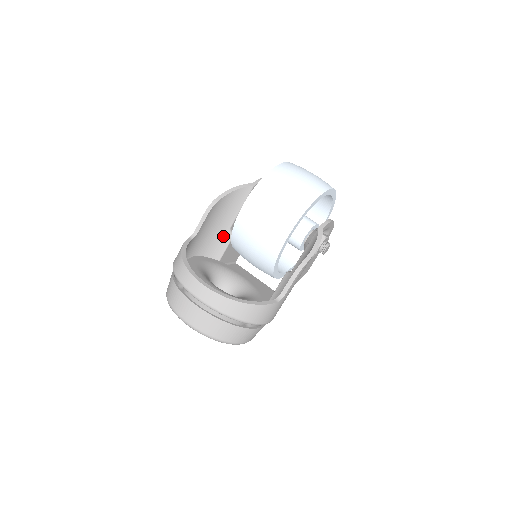
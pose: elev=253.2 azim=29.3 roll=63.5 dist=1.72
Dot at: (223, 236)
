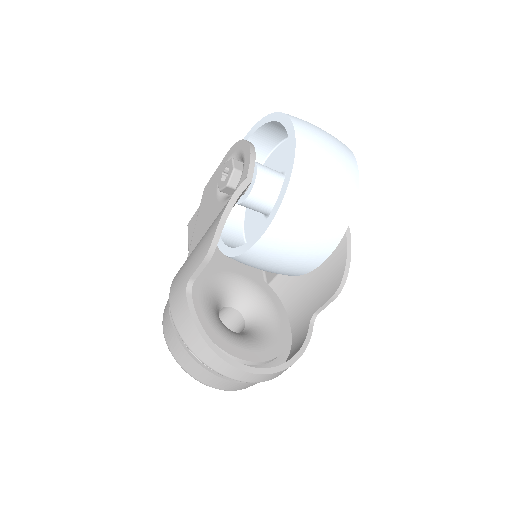
Dot at: occluded
